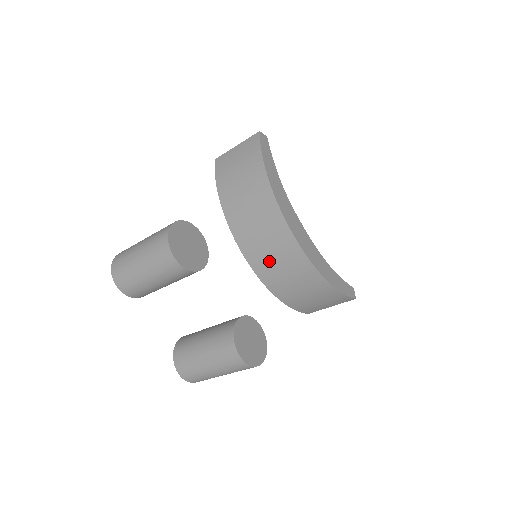
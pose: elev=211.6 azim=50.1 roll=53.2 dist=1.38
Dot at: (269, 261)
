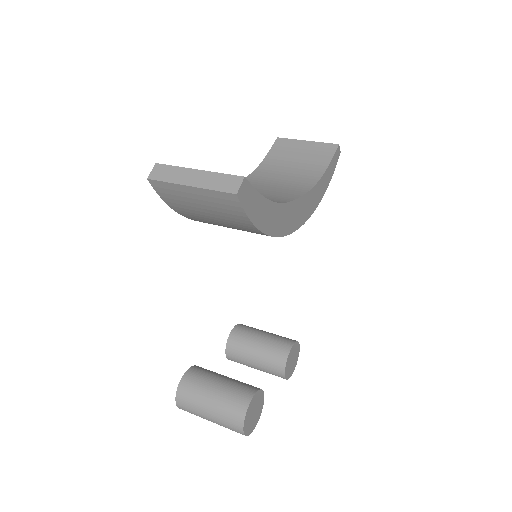
Dot at: occluded
